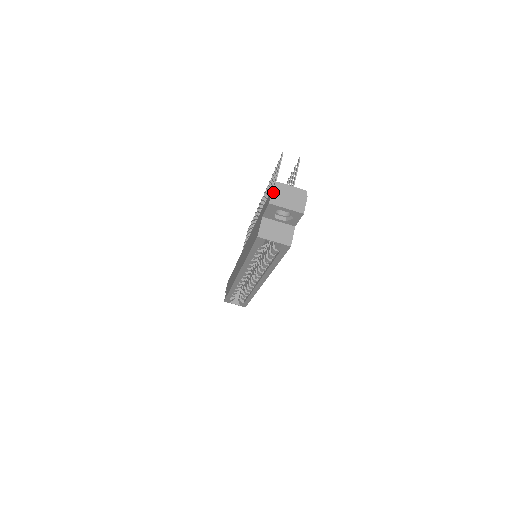
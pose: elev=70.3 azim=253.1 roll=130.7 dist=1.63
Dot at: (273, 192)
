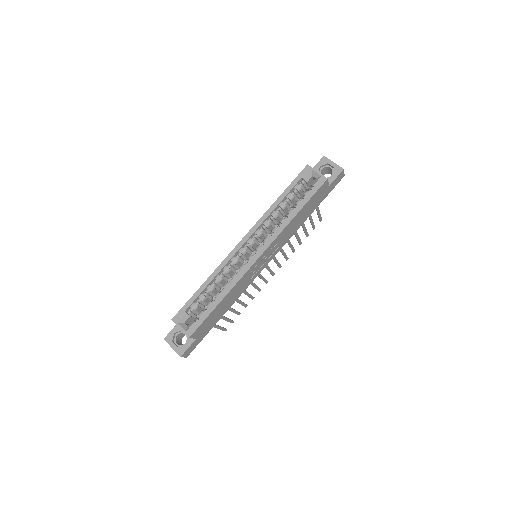
Dot at: occluded
